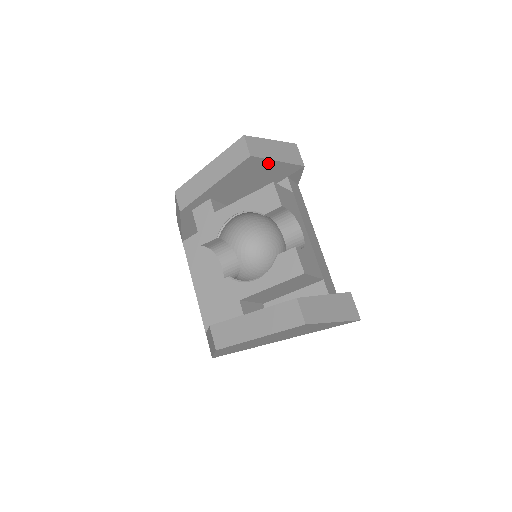
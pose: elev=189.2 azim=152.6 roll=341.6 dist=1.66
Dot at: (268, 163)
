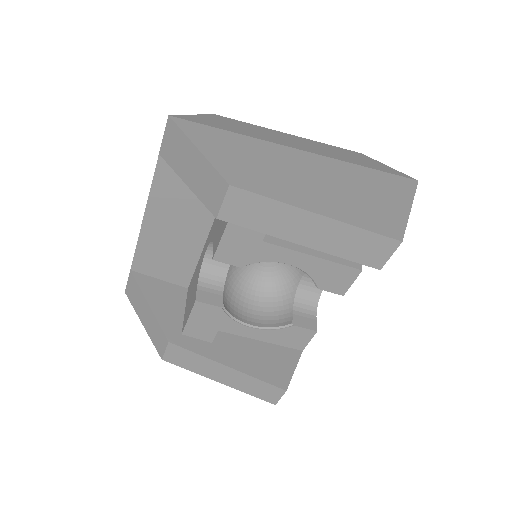
Dot at: occluded
